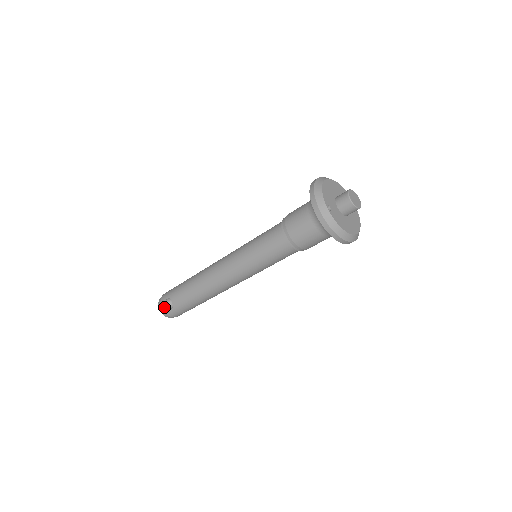
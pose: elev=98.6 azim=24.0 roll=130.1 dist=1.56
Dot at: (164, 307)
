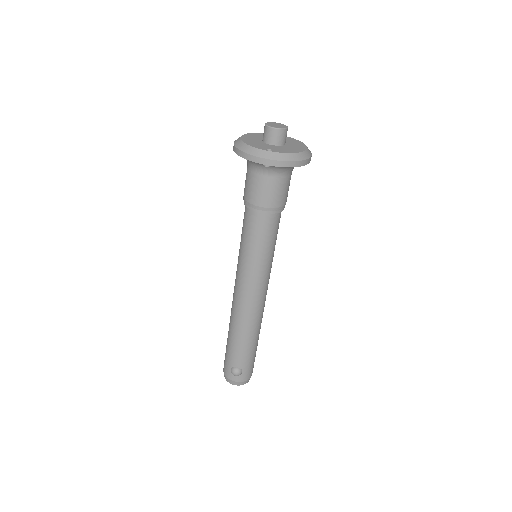
Dot at: (236, 379)
